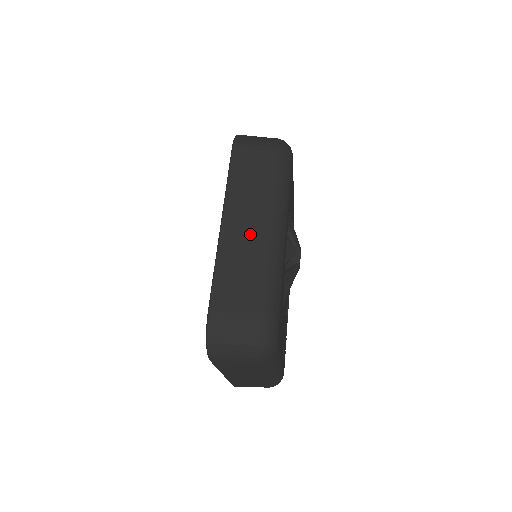
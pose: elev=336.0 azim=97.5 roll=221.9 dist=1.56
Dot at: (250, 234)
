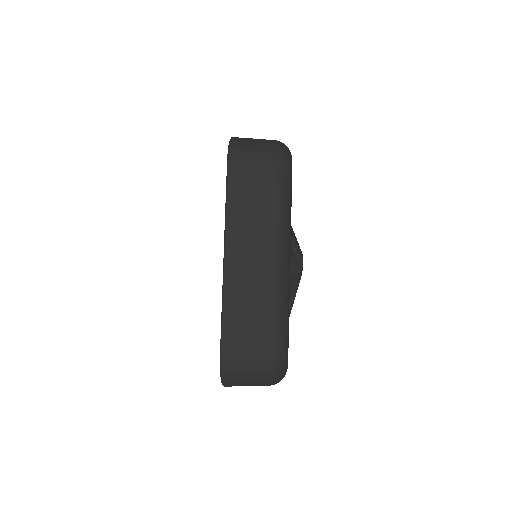
Dot at: (255, 267)
